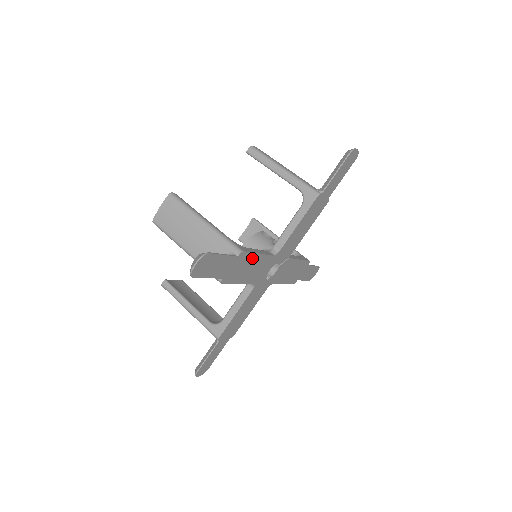
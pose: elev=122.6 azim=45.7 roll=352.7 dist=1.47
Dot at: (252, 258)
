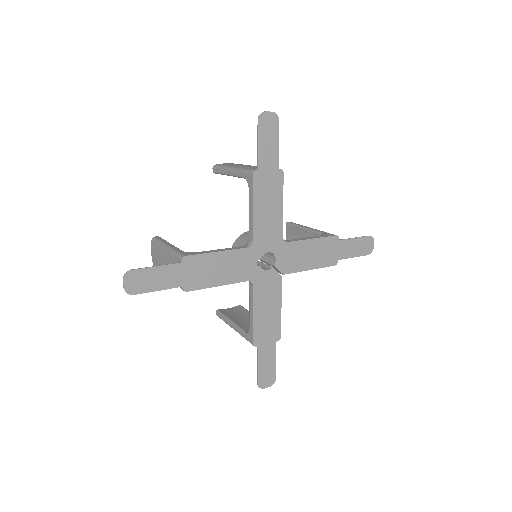
Dot at: (278, 198)
